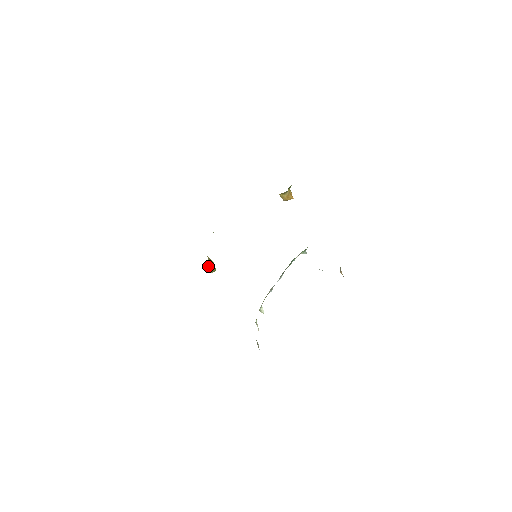
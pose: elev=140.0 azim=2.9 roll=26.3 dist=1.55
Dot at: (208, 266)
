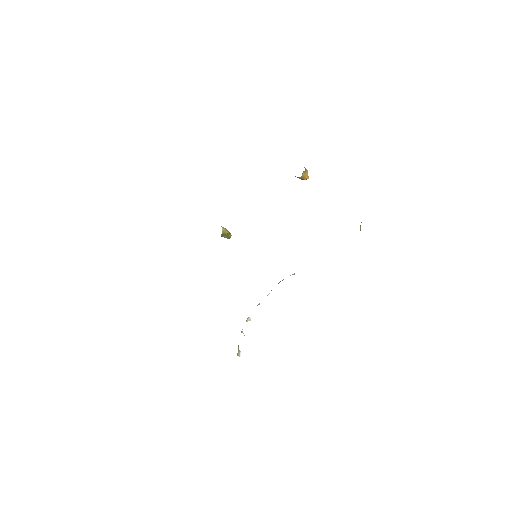
Dot at: (223, 236)
